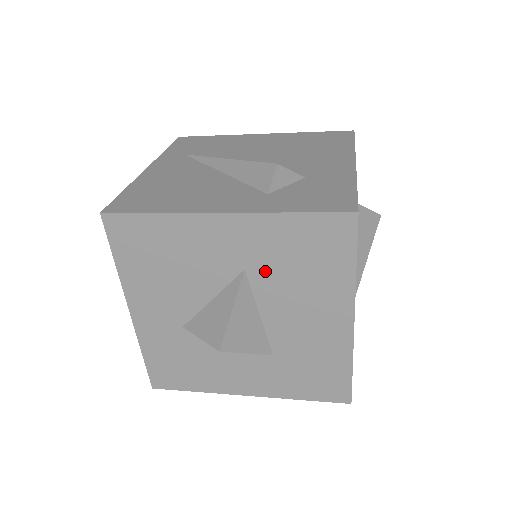
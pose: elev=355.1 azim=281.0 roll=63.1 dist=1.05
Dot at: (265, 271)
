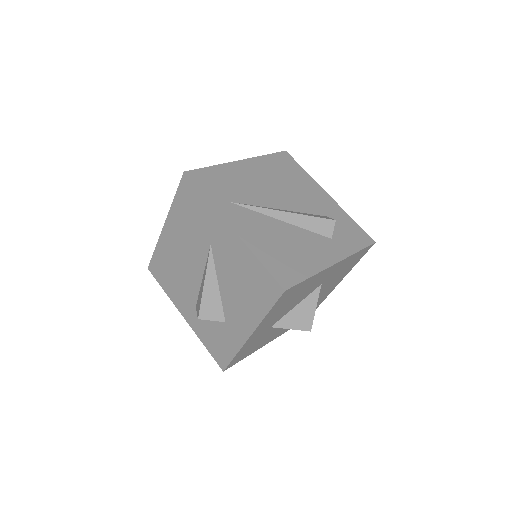
Dot at: (328, 280)
